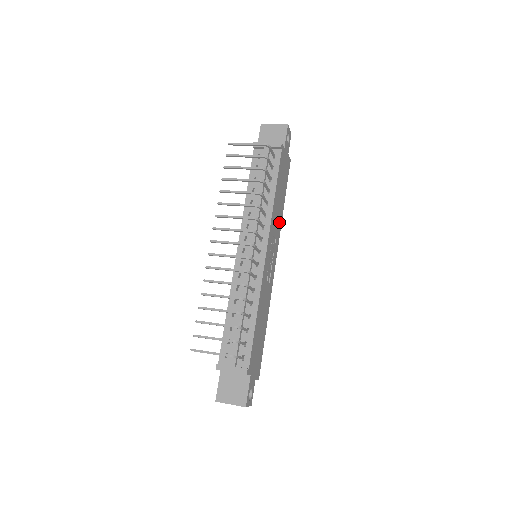
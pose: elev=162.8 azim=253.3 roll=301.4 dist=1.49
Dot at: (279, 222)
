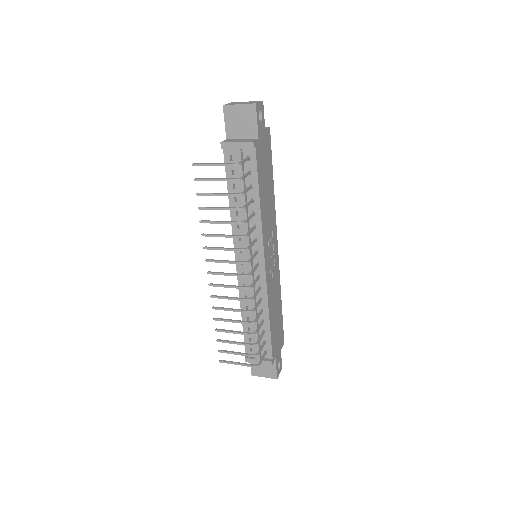
Dot at: (272, 209)
